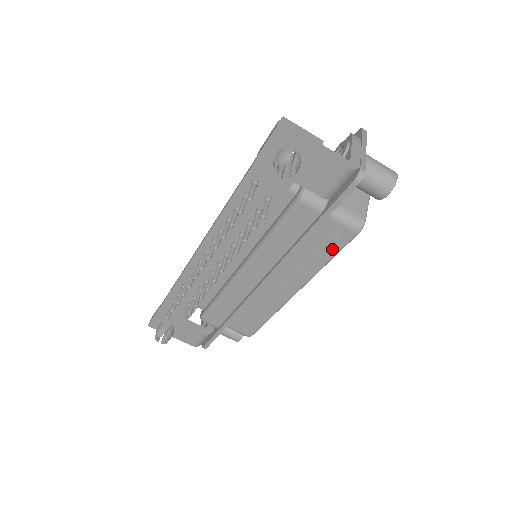
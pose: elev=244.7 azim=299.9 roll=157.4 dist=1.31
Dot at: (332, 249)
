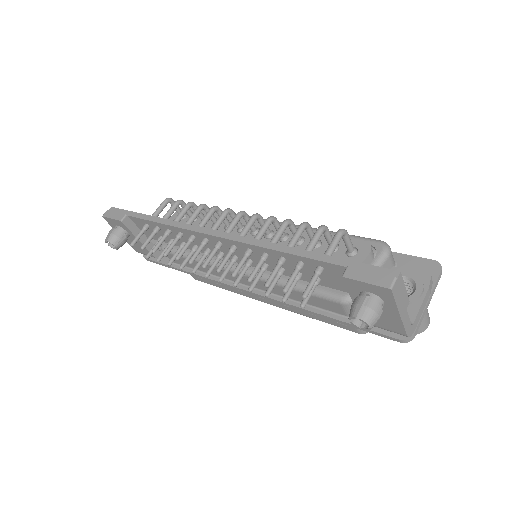
Dot at: (328, 321)
